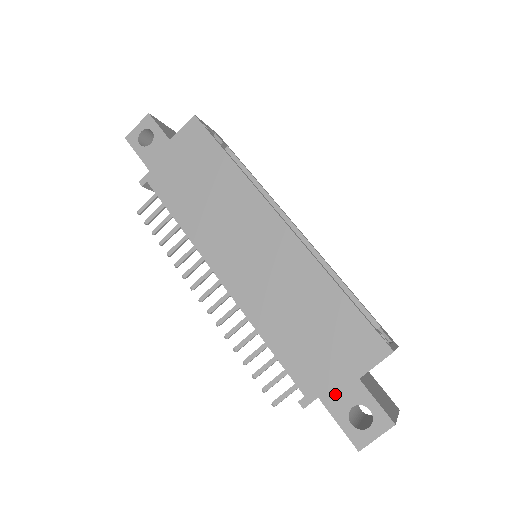
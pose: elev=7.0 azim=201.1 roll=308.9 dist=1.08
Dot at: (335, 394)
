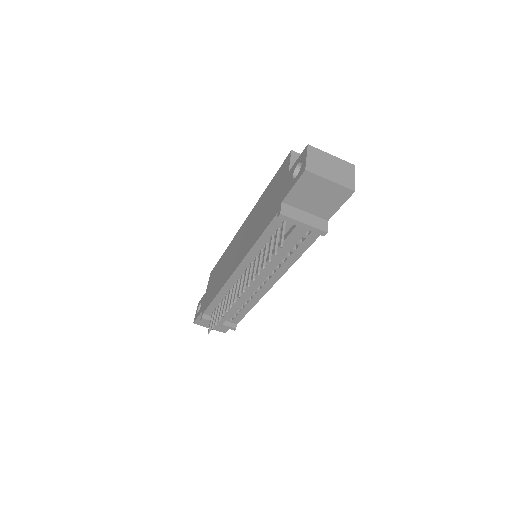
Dot at: (285, 189)
